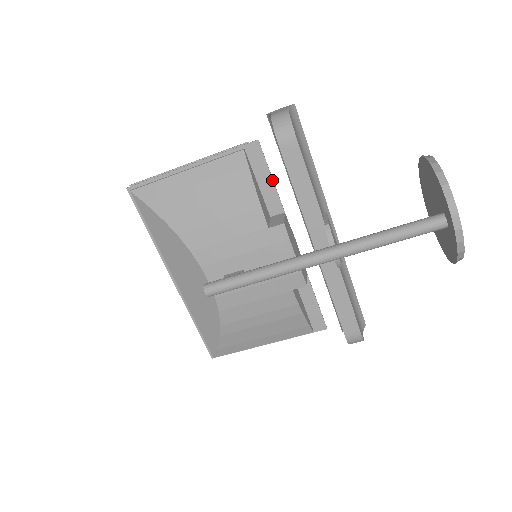
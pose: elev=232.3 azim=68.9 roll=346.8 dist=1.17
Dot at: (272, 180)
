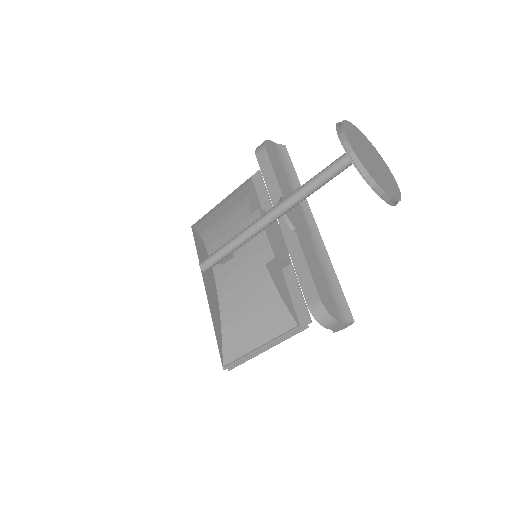
Dot at: (267, 194)
